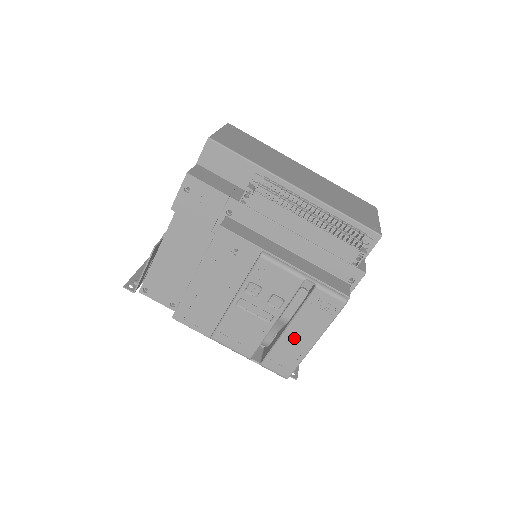
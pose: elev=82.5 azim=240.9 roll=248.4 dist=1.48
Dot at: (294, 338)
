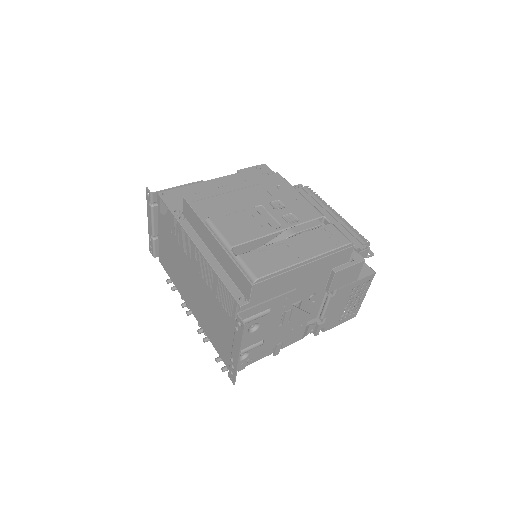
Dot at: (289, 248)
